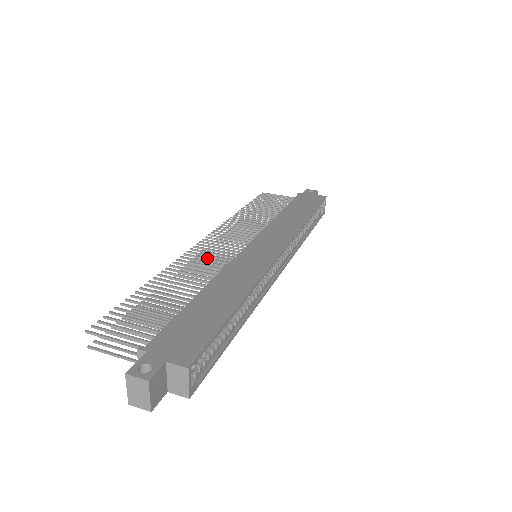
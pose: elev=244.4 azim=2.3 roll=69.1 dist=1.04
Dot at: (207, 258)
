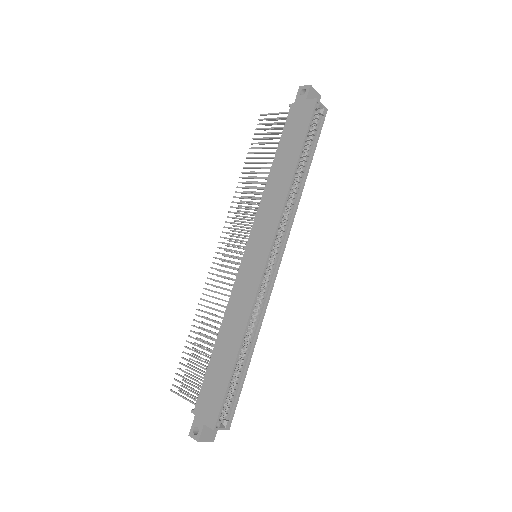
Dot at: occluded
